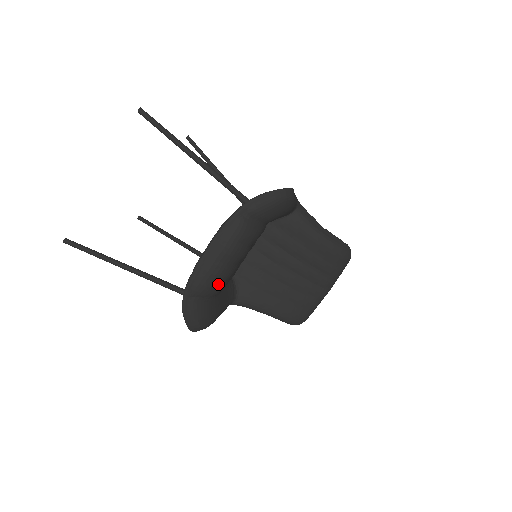
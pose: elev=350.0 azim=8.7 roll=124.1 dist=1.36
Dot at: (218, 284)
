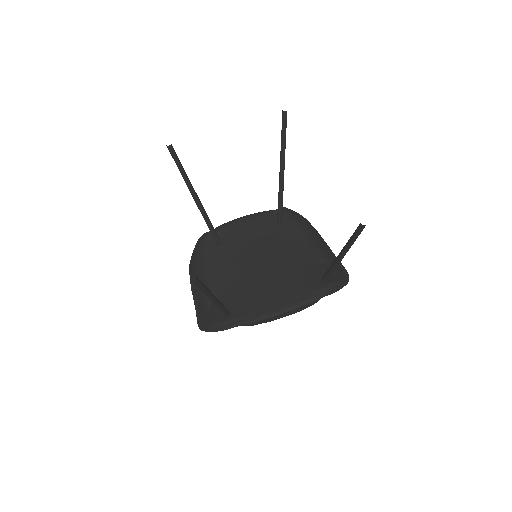
Dot at: occluded
